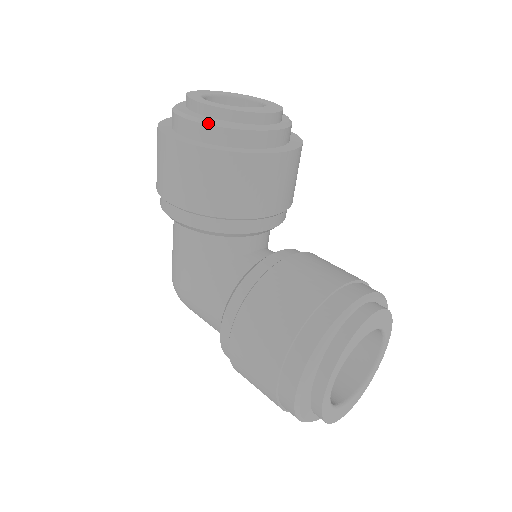
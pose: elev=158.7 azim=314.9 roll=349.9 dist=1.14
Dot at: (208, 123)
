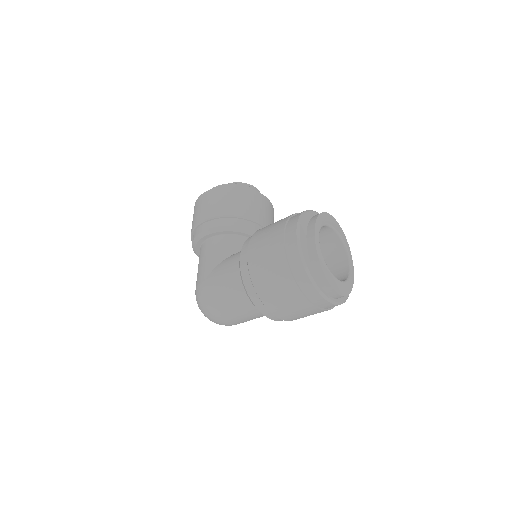
Dot at: (225, 184)
